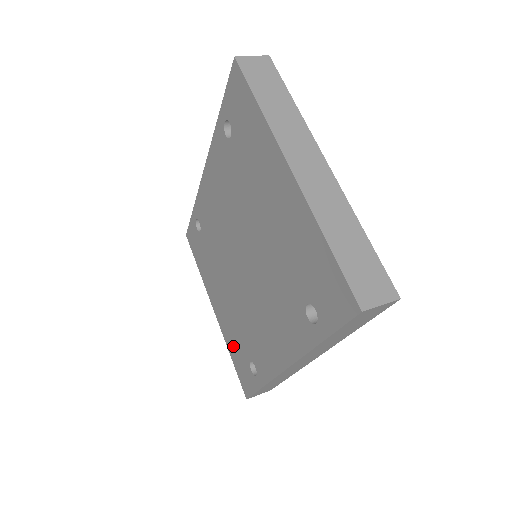
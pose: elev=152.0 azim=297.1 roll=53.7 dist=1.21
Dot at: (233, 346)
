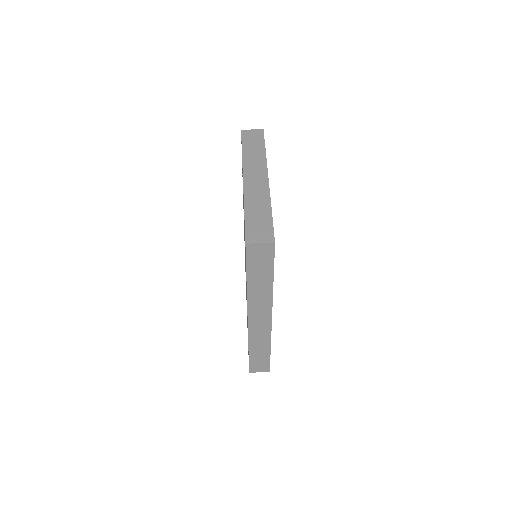
Dot at: occluded
